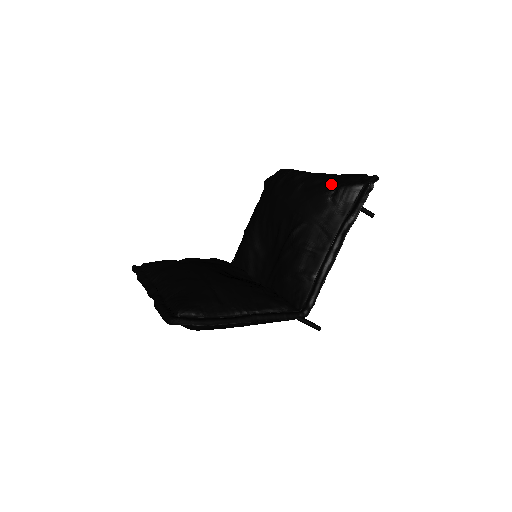
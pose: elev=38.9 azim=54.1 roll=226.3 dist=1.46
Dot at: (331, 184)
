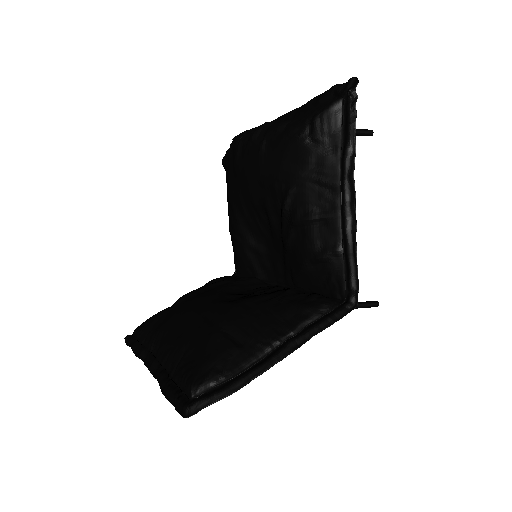
Dot at: (300, 121)
